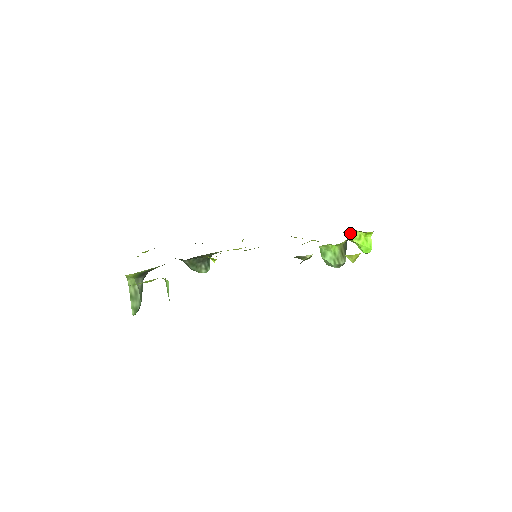
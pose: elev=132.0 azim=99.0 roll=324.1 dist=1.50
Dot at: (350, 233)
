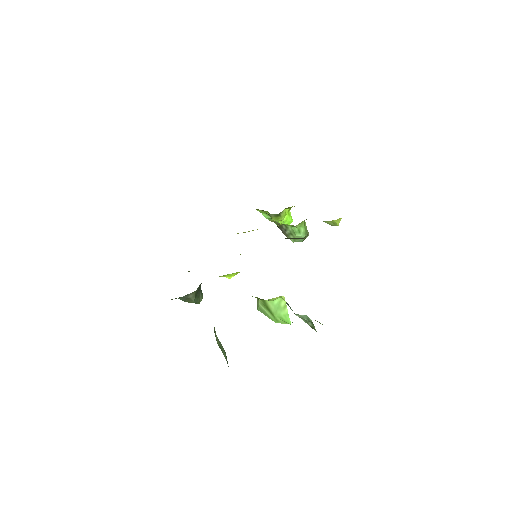
Dot at: (281, 212)
